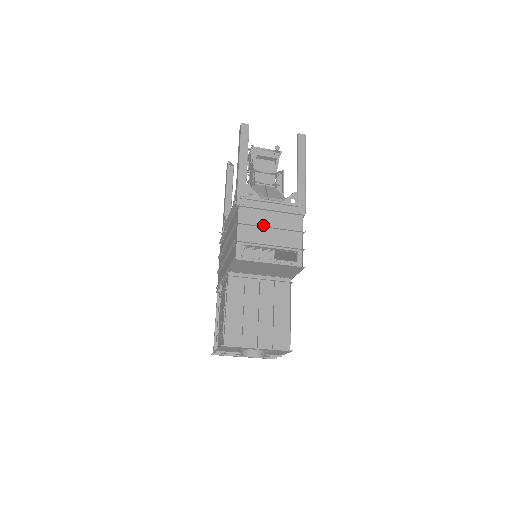
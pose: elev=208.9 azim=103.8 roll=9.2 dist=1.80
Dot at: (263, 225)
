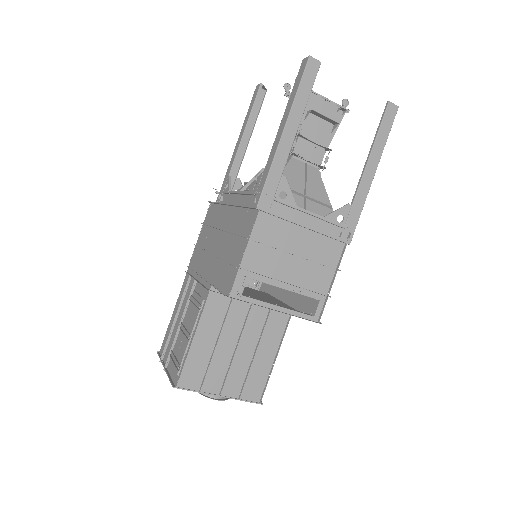
Dot at: (285, 248)
